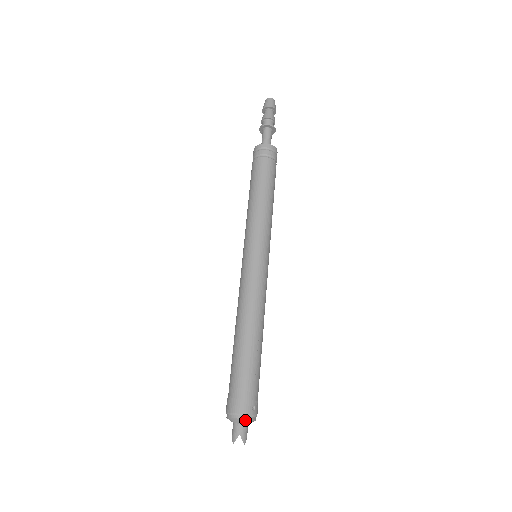
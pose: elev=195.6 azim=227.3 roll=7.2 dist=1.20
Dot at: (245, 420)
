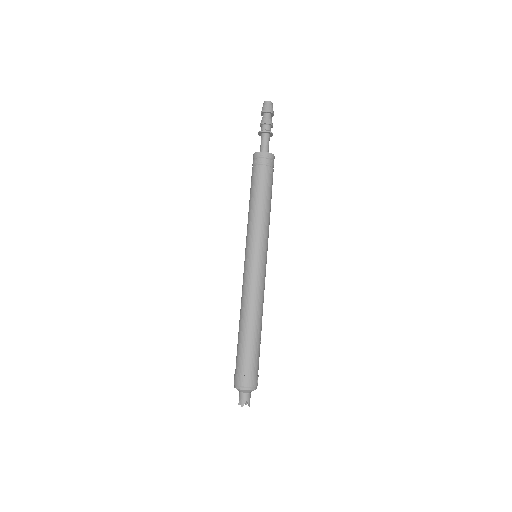
Dot at: occluded
